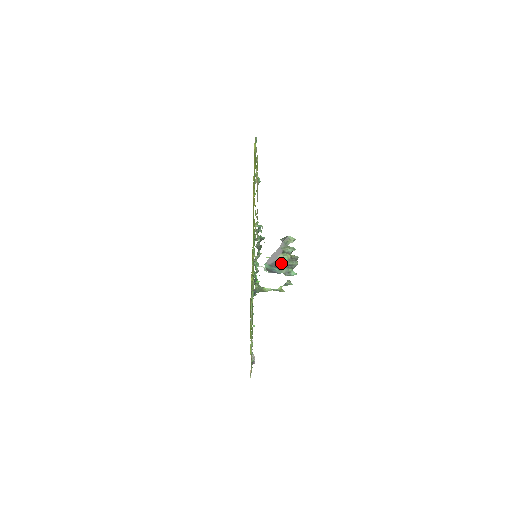
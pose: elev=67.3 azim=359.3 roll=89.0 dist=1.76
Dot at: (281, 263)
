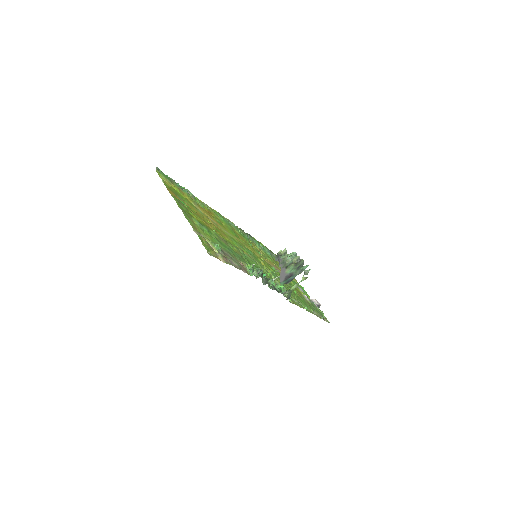
Dot at: (291, 272)
